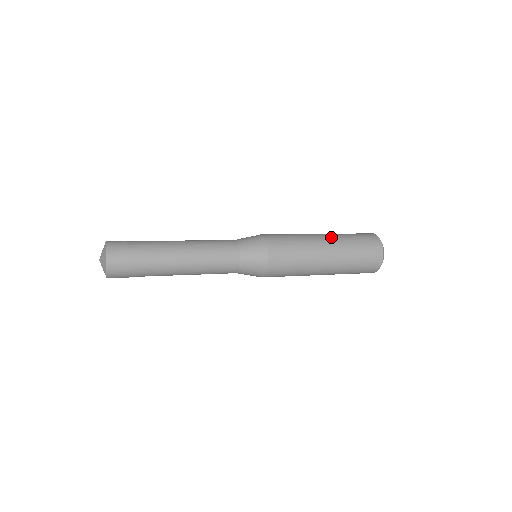
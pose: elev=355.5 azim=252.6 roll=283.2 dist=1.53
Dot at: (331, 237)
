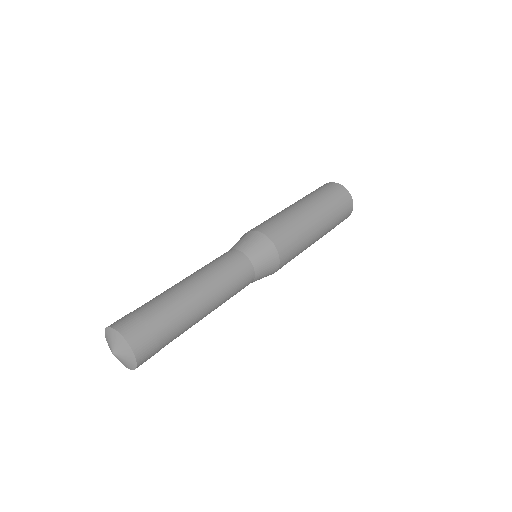
Dot at: (315, 206)
